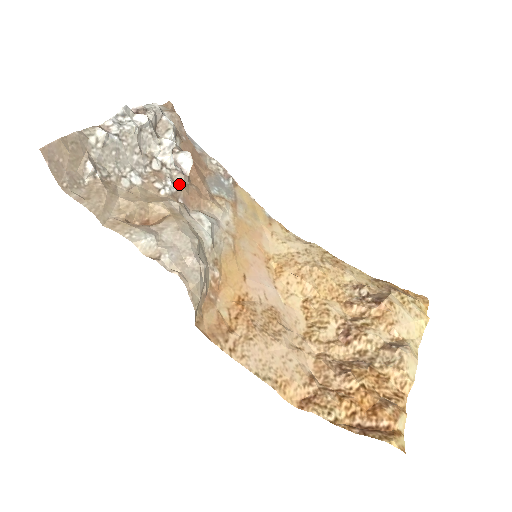
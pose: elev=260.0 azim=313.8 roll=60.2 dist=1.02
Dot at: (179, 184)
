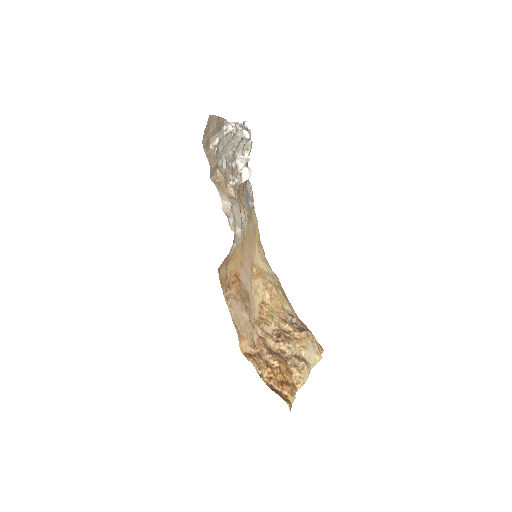
Dot at: (238, 184)
